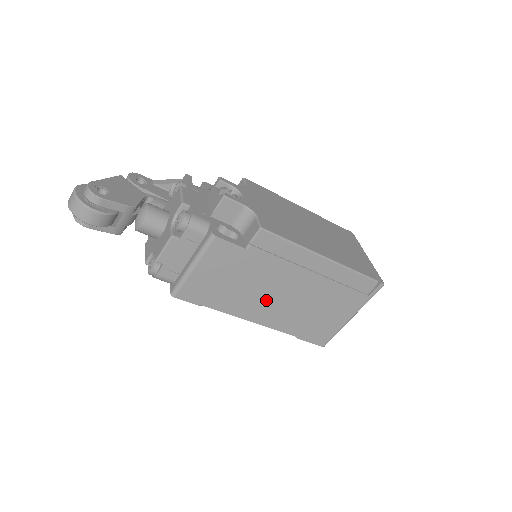
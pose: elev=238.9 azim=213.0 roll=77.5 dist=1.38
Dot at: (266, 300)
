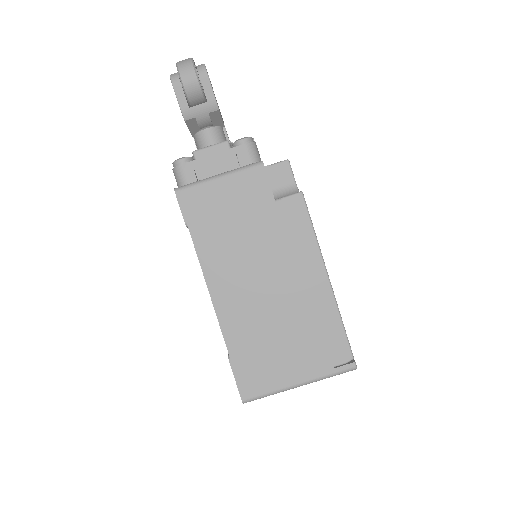
Dot at: (243, 276)
